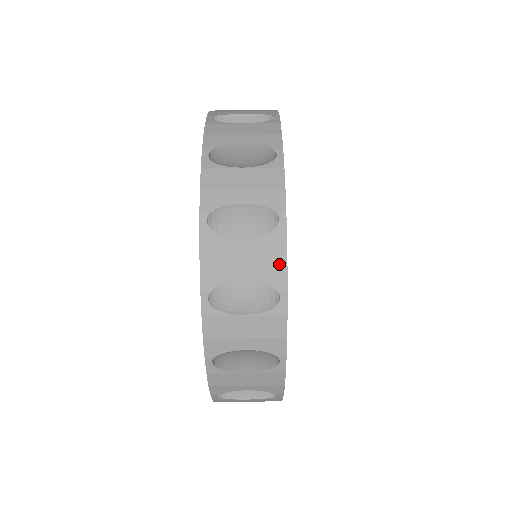
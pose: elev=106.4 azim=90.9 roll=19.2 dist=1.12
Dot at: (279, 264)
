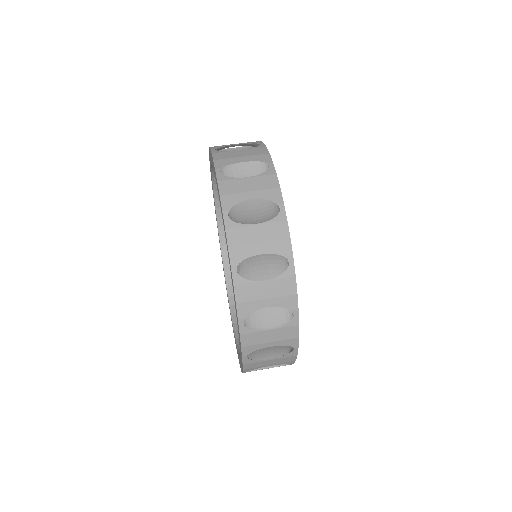
Dot at: (274, 187)
